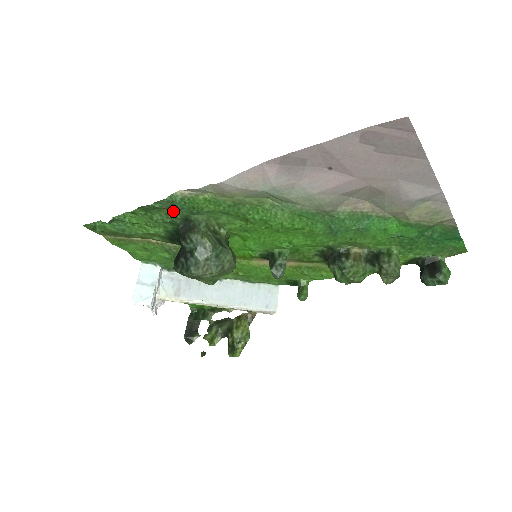
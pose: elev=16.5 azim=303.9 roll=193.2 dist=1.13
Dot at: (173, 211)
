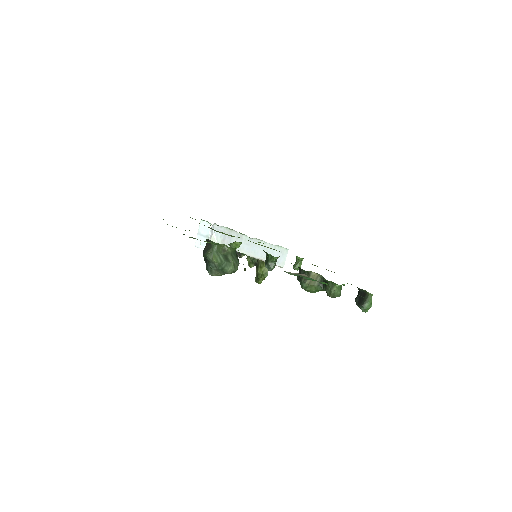
Dot at: occluded
